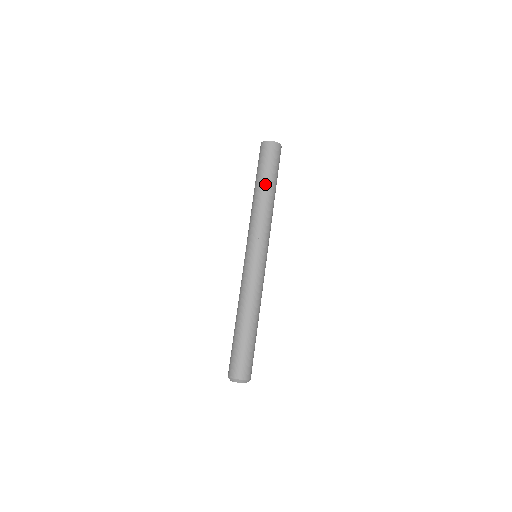
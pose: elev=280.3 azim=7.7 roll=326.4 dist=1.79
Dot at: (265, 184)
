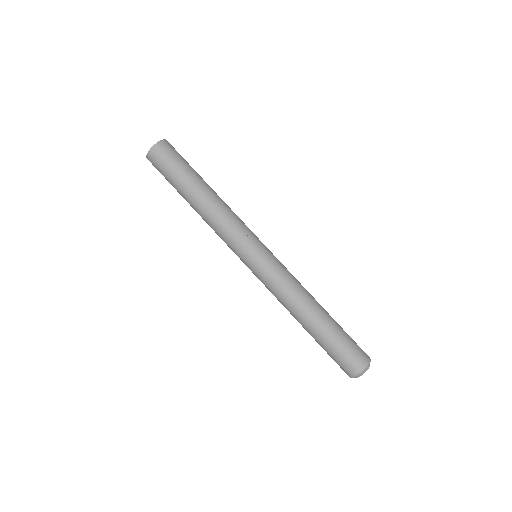
Dot at: (189, 192)
